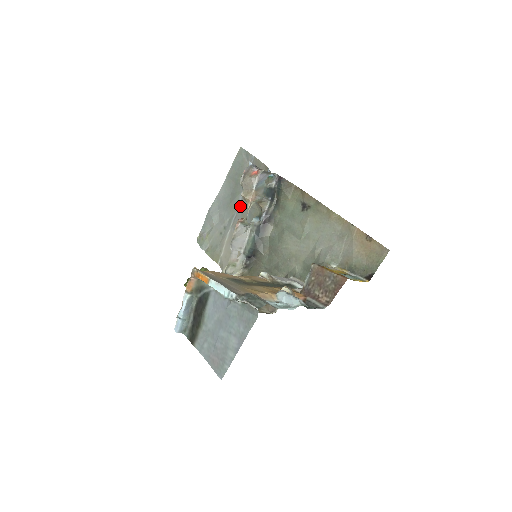
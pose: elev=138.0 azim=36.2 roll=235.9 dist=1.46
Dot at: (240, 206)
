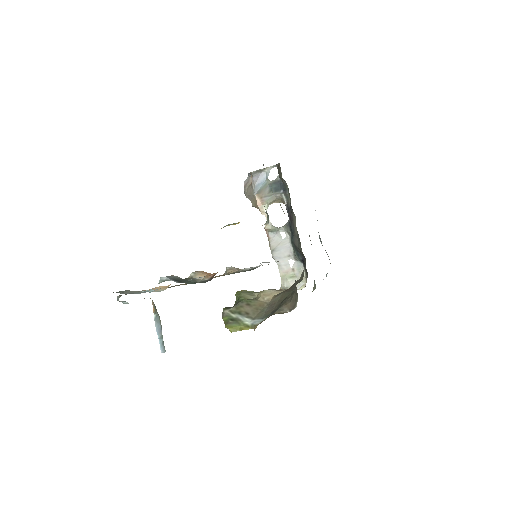
Dot at: occluded
